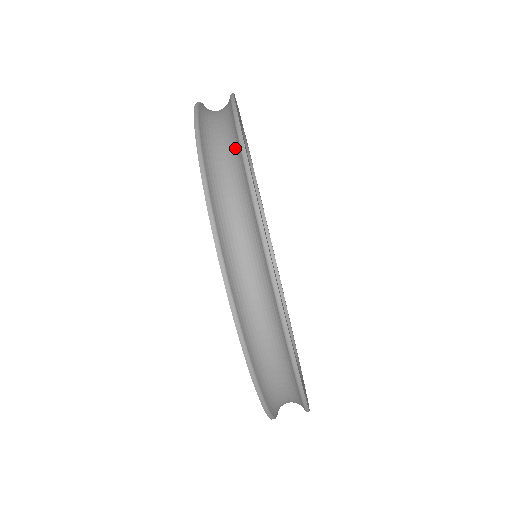
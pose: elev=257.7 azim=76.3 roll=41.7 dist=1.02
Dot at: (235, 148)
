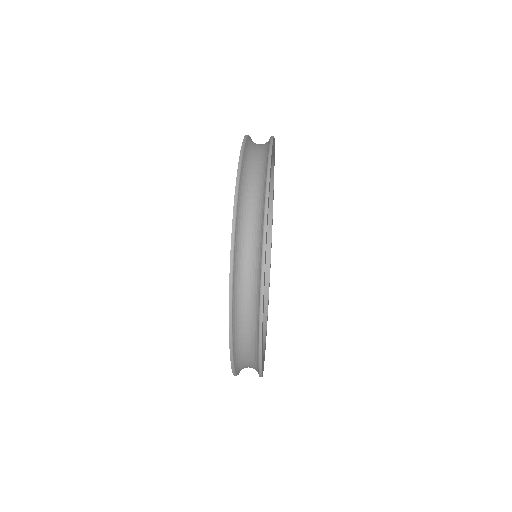
Dot at: (263, 180)
